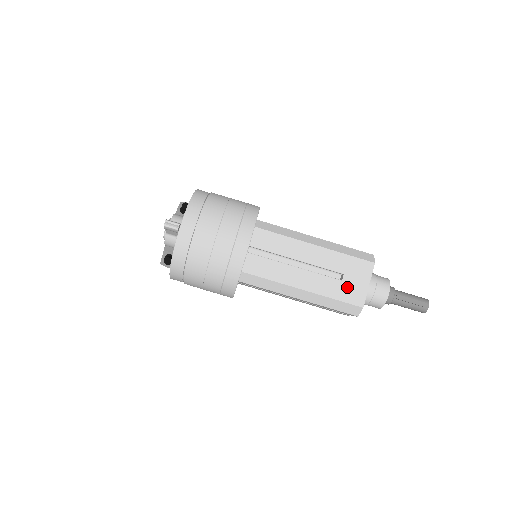
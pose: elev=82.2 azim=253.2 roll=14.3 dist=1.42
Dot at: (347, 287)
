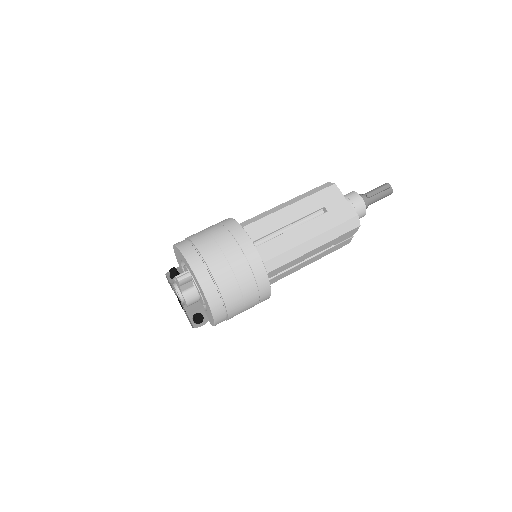
Dot at: (335, 212)
